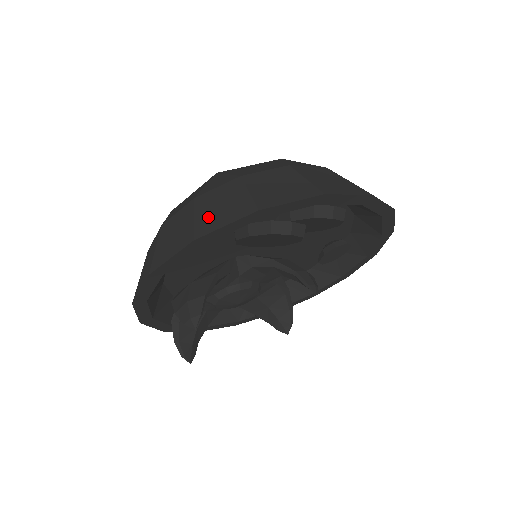
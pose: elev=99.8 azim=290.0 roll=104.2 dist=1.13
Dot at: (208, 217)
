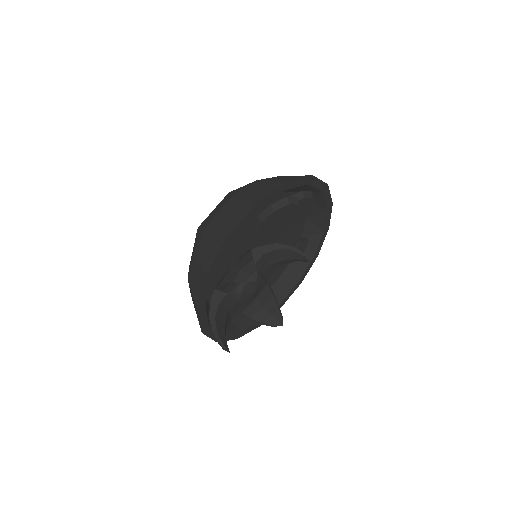
Dot at: (255, 195)
